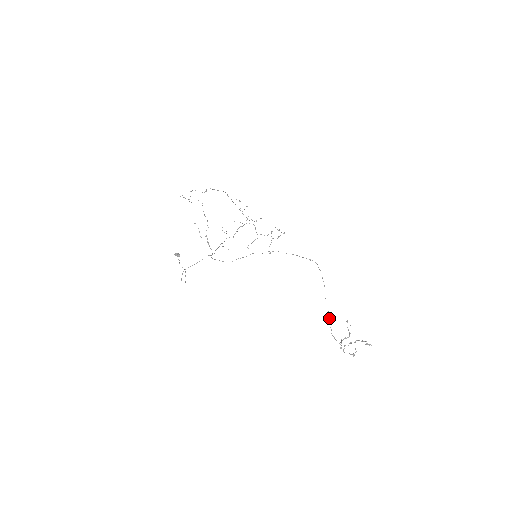
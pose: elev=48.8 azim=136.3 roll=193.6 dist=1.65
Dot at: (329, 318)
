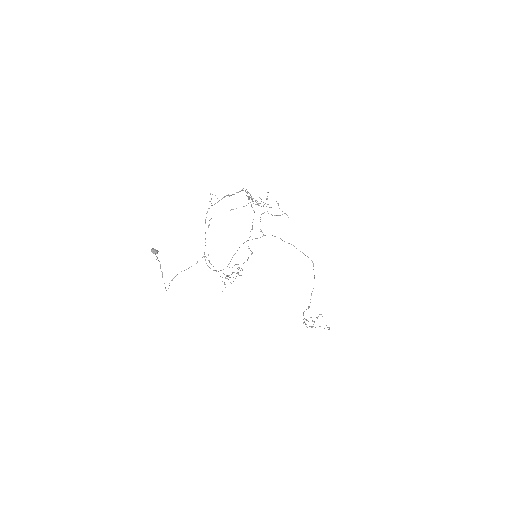
Dot at: occluded
